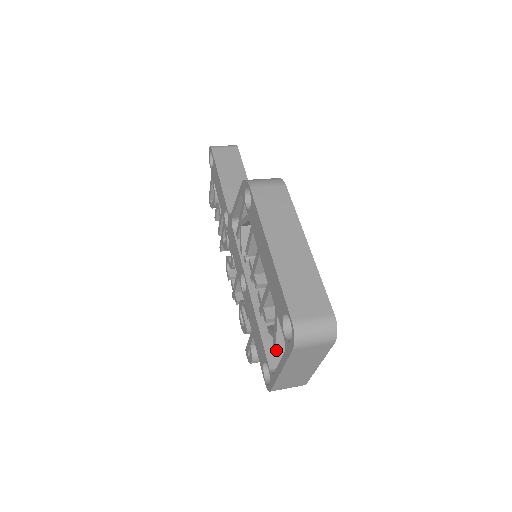
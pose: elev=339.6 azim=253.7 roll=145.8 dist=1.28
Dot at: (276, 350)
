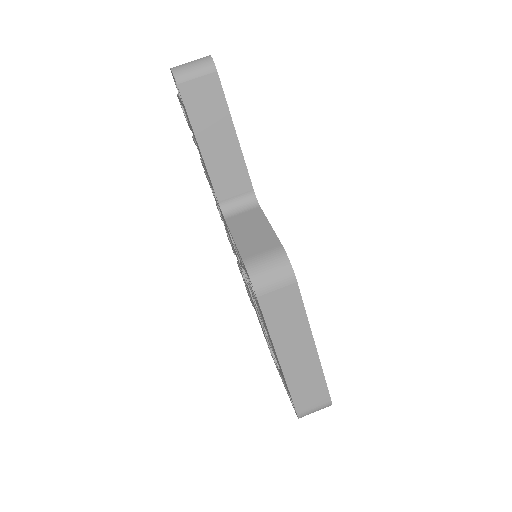
Dot at: occluded
